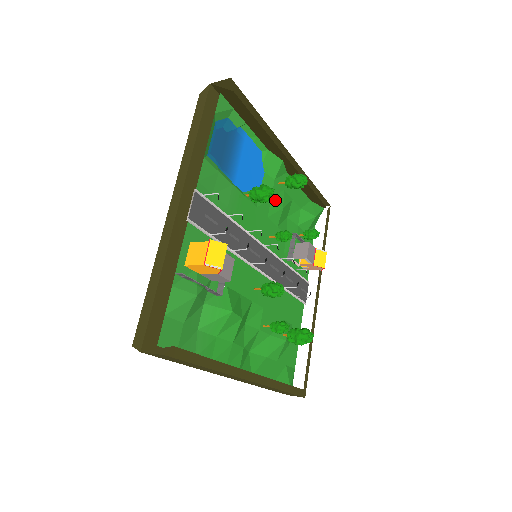
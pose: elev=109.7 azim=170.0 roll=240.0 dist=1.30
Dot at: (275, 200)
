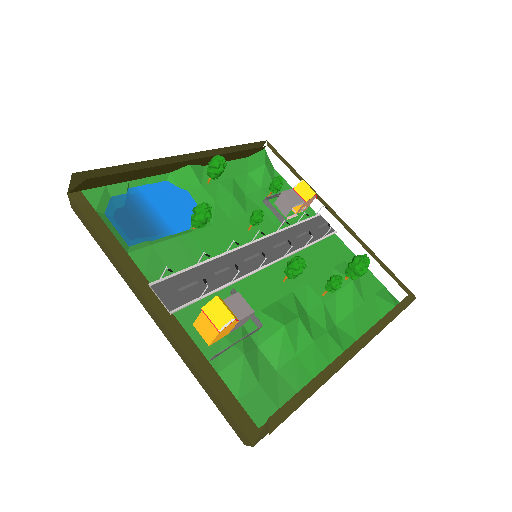
Dot at: (220, 199)
